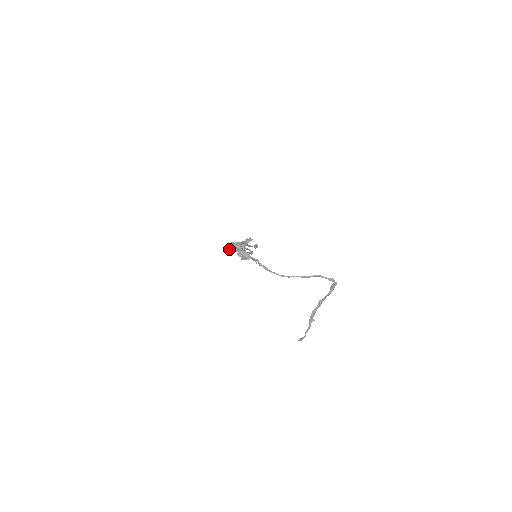
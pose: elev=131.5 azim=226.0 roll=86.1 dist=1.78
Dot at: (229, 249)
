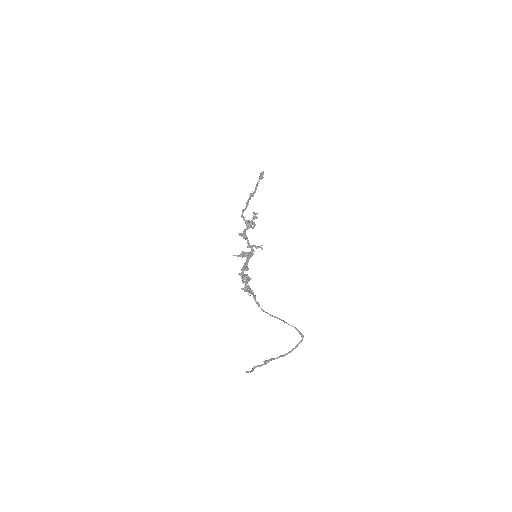
Dot at: (237, 256)
